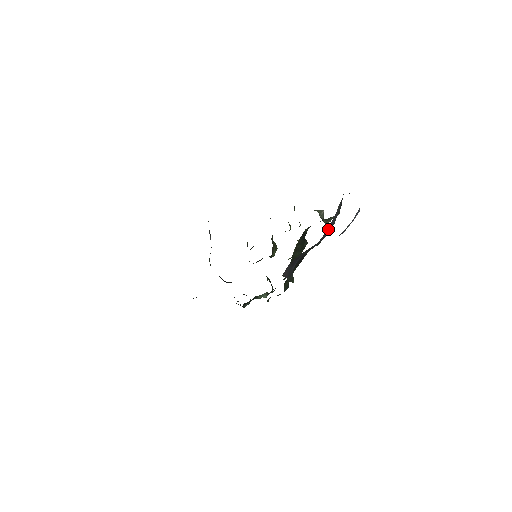
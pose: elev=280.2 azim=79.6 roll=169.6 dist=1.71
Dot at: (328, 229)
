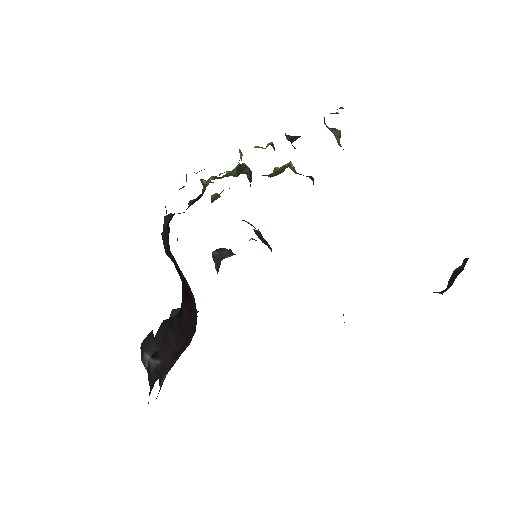
Dot at: occluded
